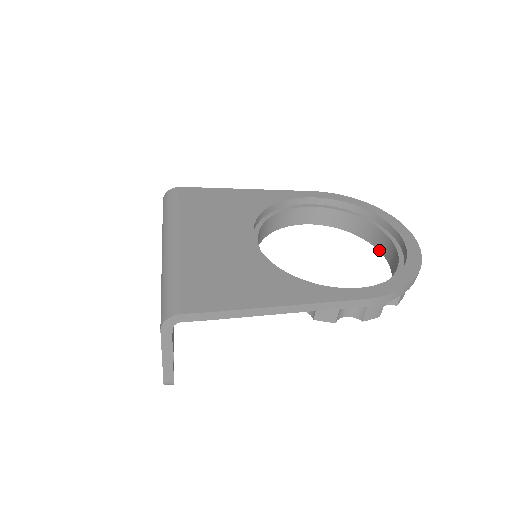
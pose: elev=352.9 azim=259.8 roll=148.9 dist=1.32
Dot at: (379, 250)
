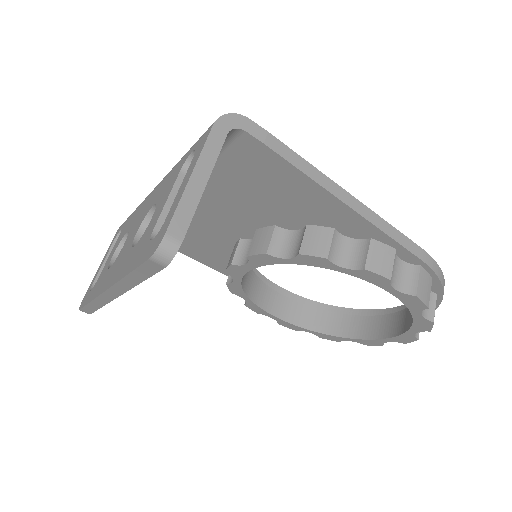
Dot at: (367, 338)
